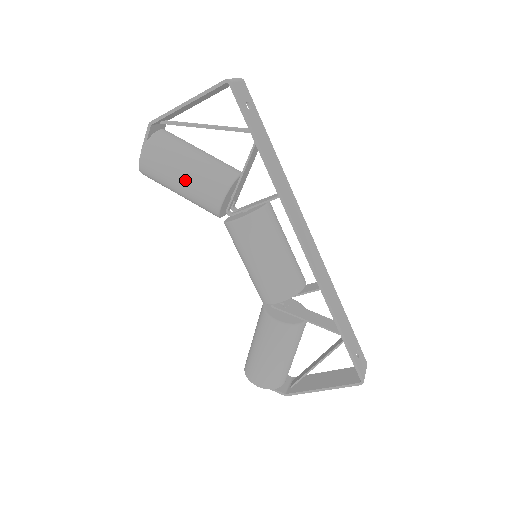
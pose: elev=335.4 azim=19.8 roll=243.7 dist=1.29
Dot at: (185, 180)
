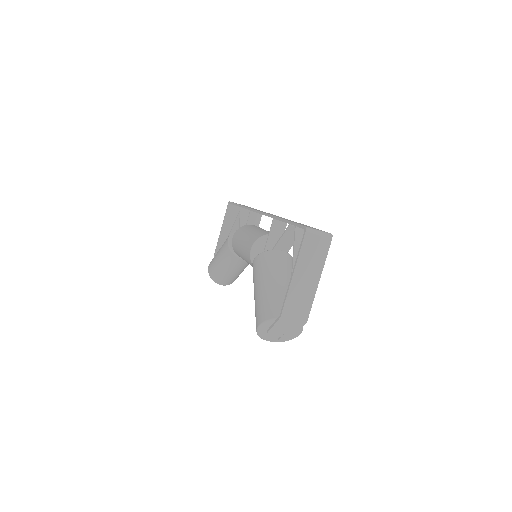
Dot at: (218, 253)
